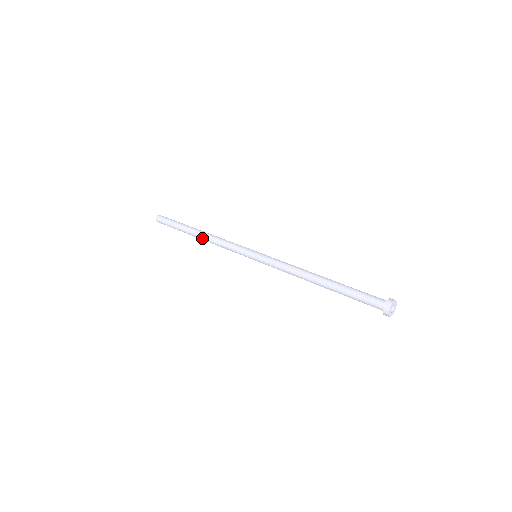
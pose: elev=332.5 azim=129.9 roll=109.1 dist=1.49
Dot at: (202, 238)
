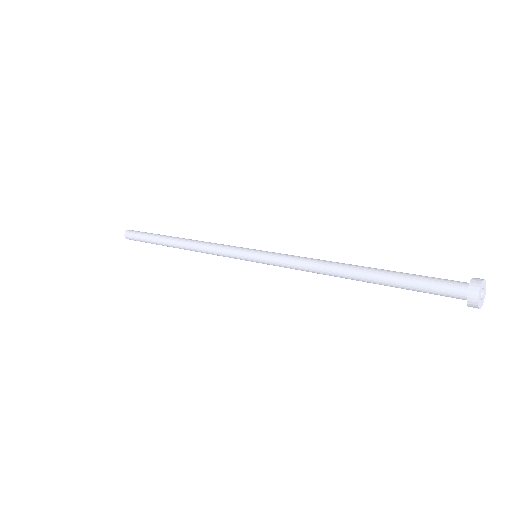
Dot at: (184, 240)
